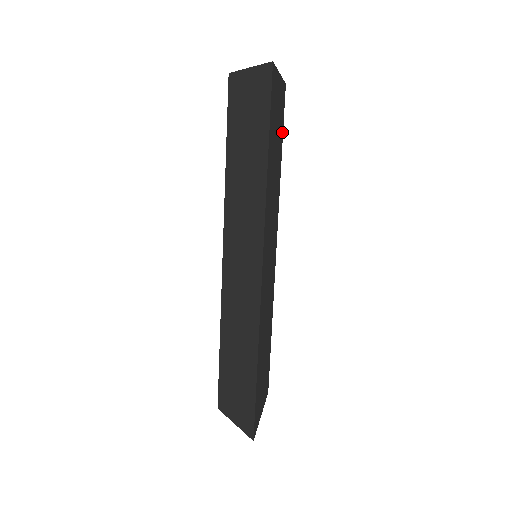
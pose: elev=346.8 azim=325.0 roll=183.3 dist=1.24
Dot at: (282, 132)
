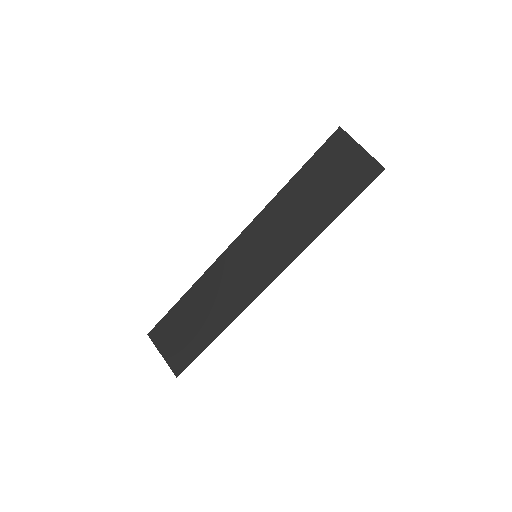
Dot at: occluded
